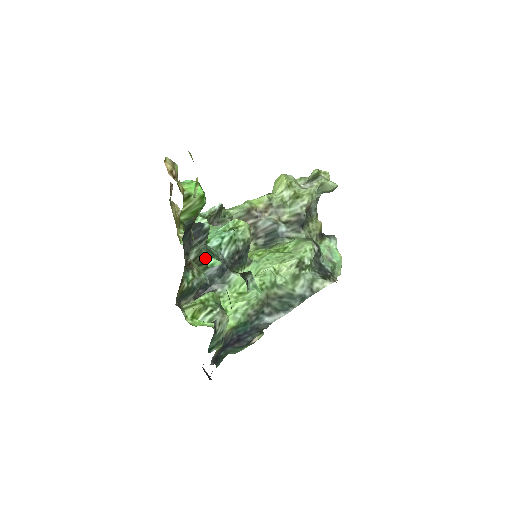
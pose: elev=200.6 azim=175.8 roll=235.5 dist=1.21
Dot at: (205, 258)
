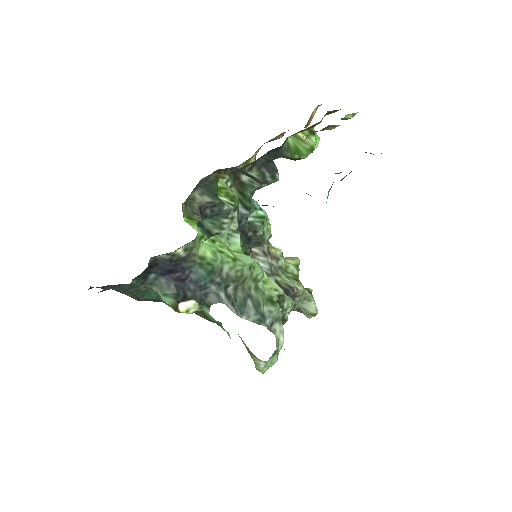
Dot at: occluded
